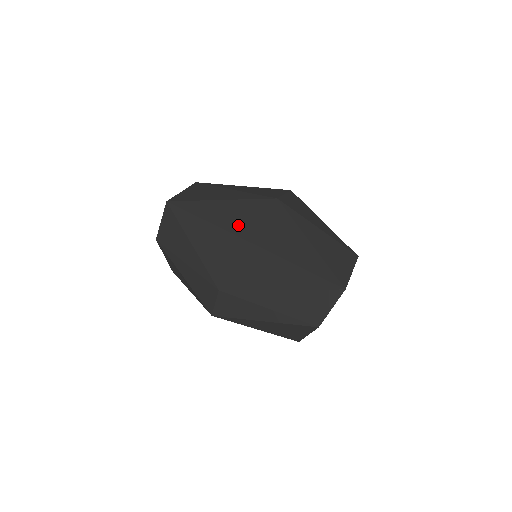
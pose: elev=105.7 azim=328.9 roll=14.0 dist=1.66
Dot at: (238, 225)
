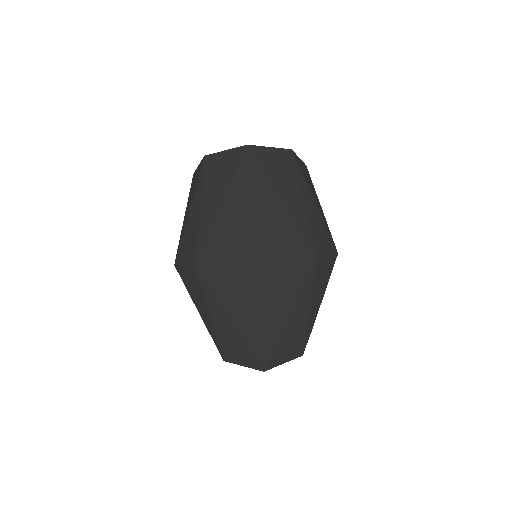
Dot at: (267, 243)
